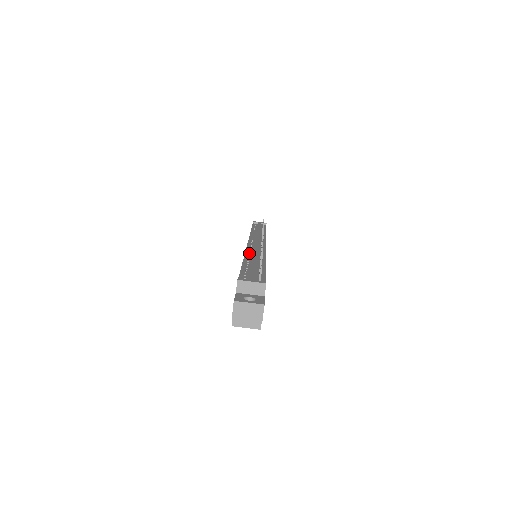
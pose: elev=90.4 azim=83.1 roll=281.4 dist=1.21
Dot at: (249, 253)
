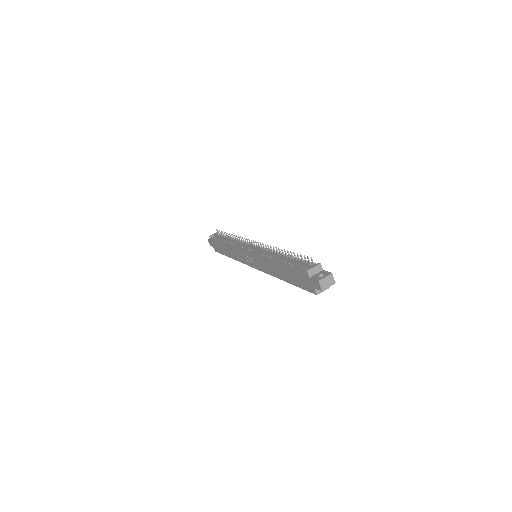
Dot at: (267, 256)
